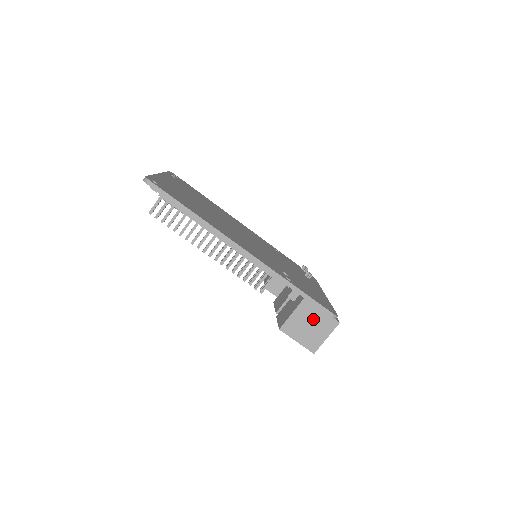
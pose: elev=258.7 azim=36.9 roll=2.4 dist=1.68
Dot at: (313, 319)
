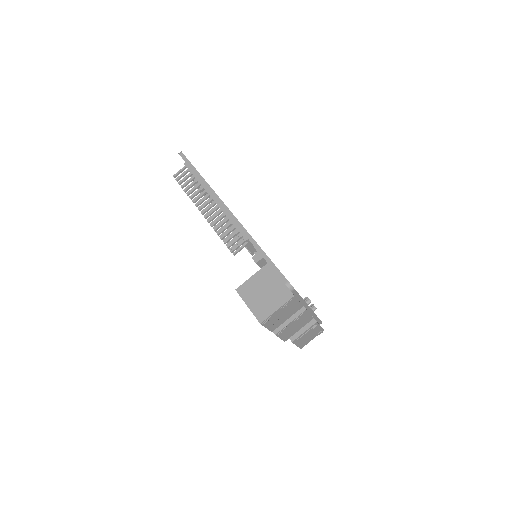
Dot at: (269, 286)
